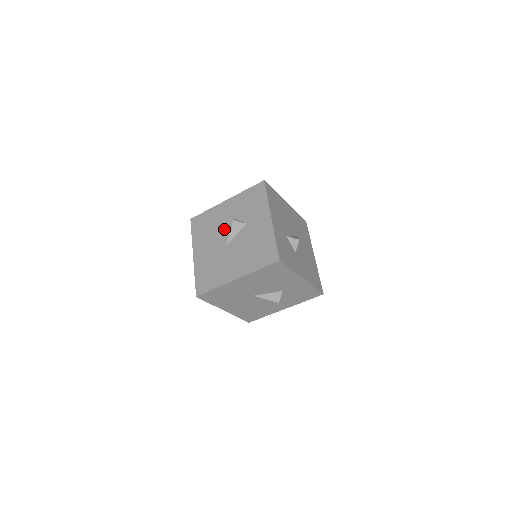
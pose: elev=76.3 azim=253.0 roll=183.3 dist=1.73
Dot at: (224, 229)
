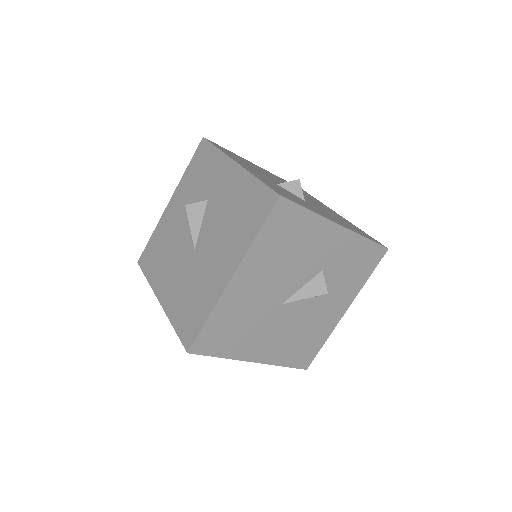
Dot at: (182, 233)
